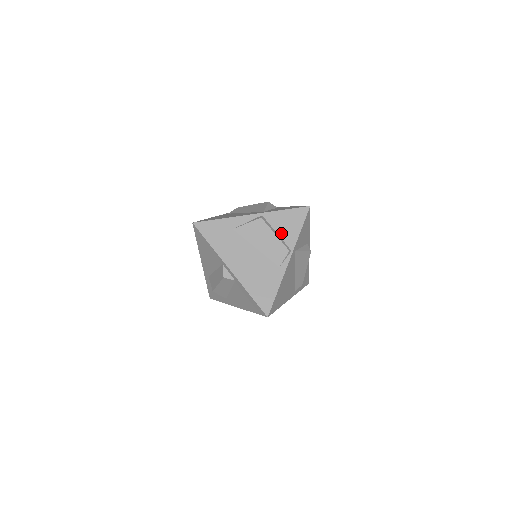
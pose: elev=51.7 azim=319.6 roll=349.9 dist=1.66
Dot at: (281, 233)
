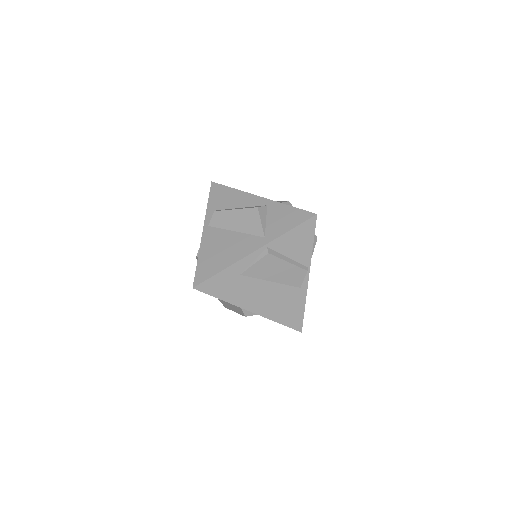
Dot at: (293, 256)
